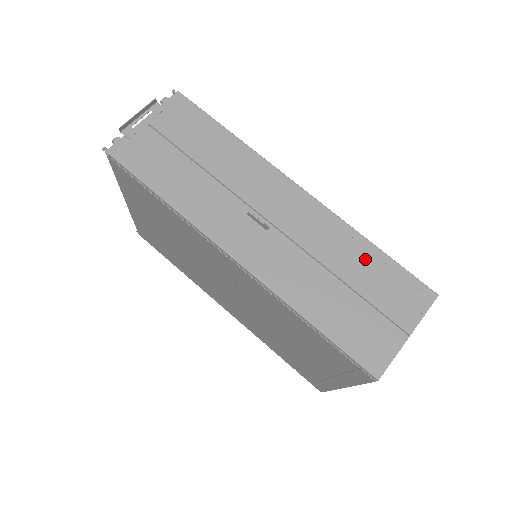
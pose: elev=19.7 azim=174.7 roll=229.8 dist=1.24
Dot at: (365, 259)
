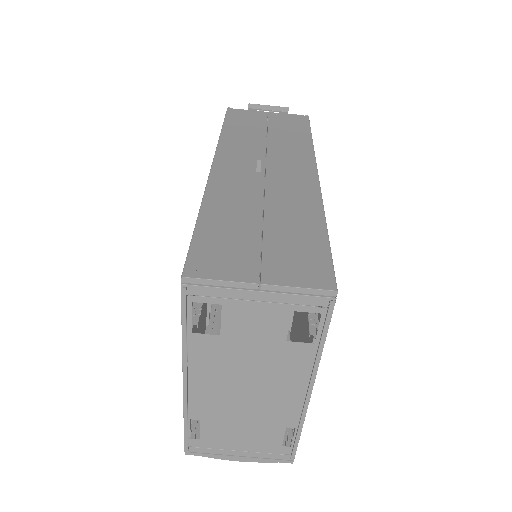
Dot at: (304, 226)
